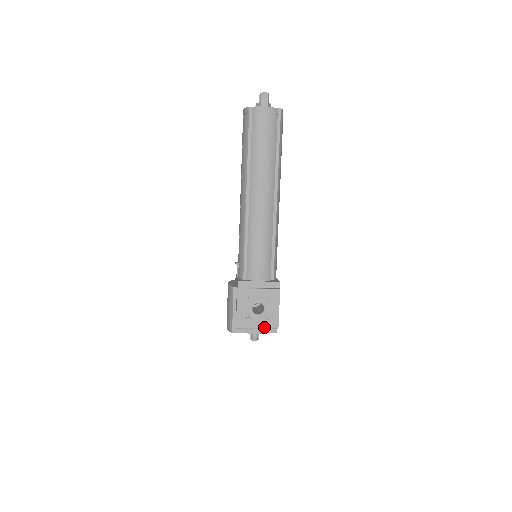
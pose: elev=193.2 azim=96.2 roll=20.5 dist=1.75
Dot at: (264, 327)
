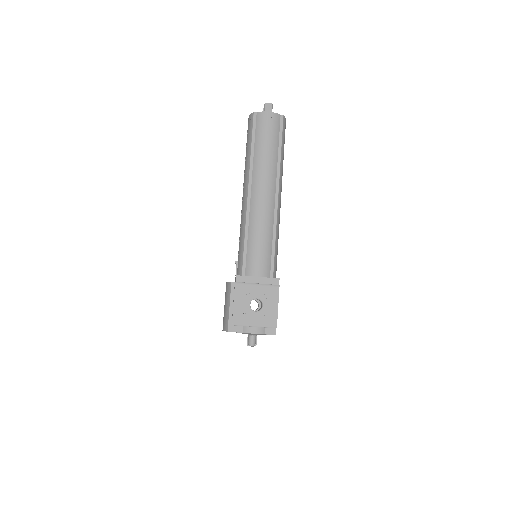
Dot at: (262, 325)
